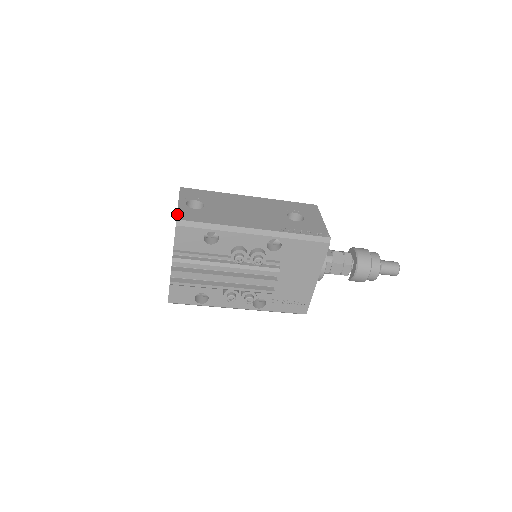
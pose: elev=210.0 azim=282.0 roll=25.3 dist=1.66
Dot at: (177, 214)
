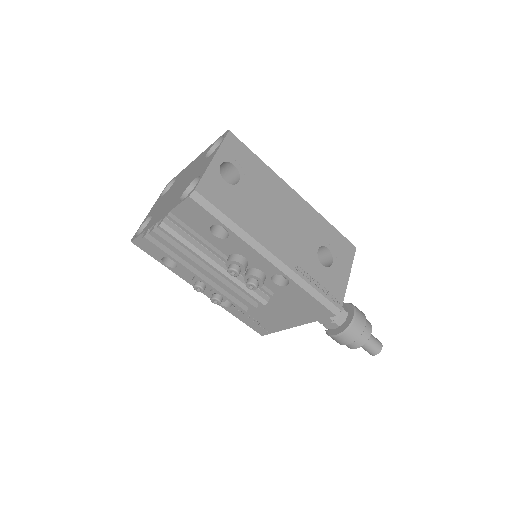
Dot at: (200, 180)
